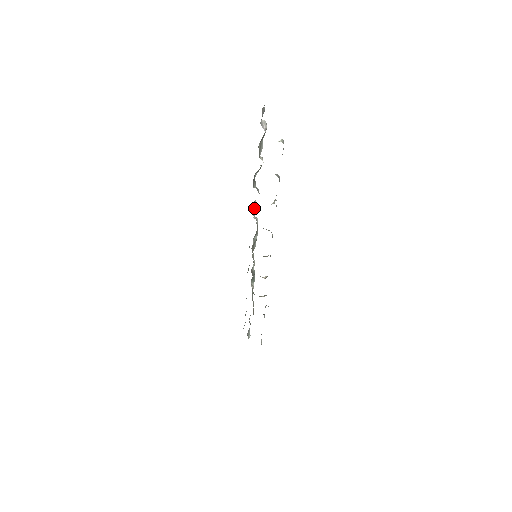
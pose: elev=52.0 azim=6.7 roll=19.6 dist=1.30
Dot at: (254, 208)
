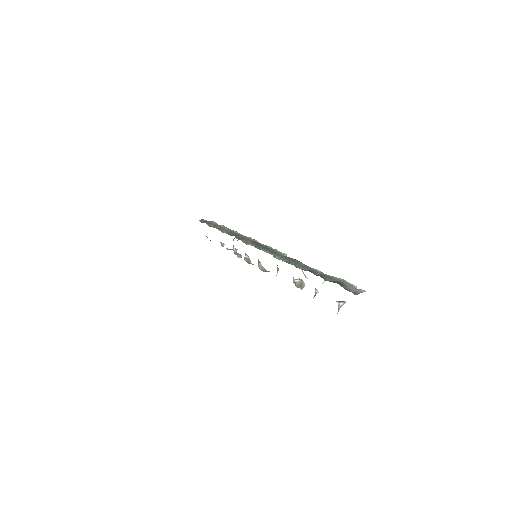
Dot at: (289, 261)
